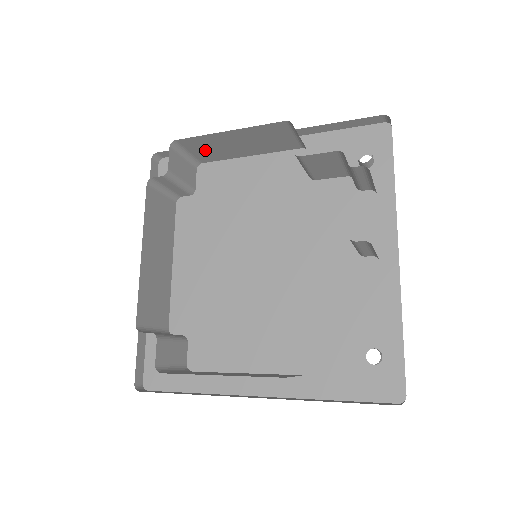
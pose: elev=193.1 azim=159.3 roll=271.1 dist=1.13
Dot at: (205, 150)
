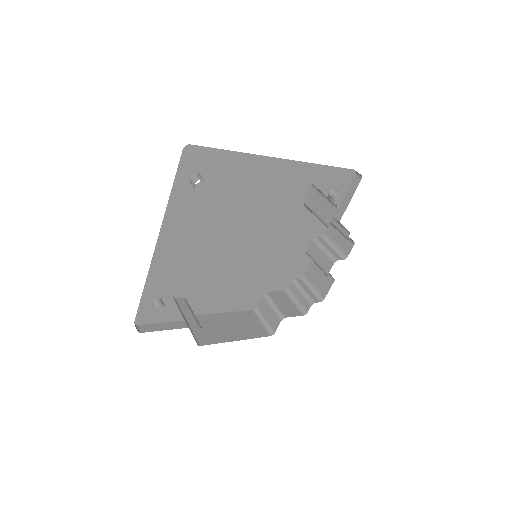
Dot at: occluded
